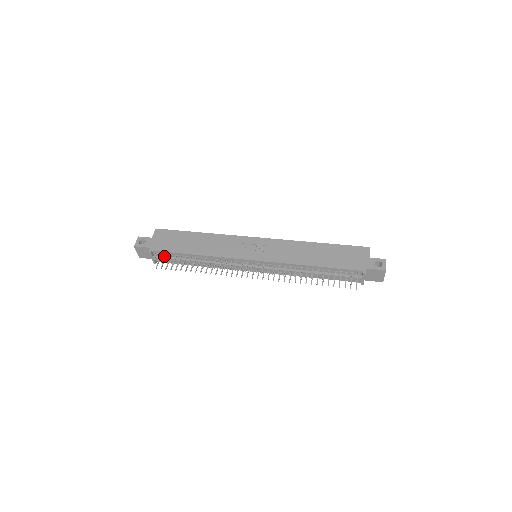
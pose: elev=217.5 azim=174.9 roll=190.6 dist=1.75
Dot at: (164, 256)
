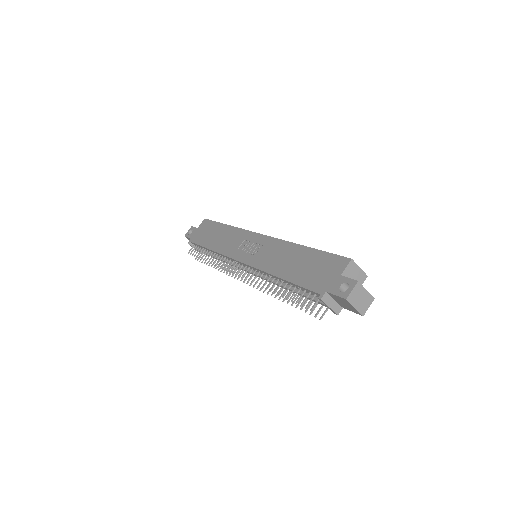
Dot at: occluded
